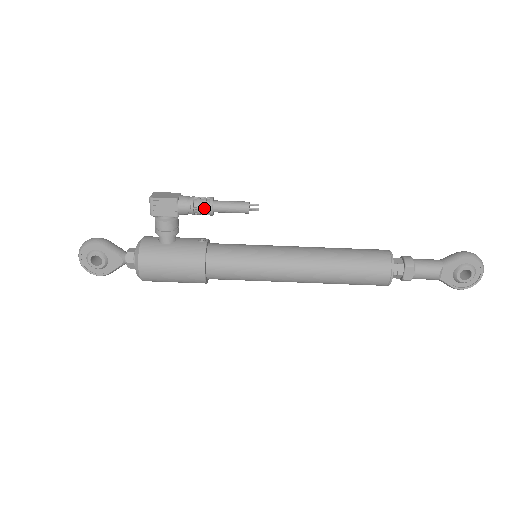
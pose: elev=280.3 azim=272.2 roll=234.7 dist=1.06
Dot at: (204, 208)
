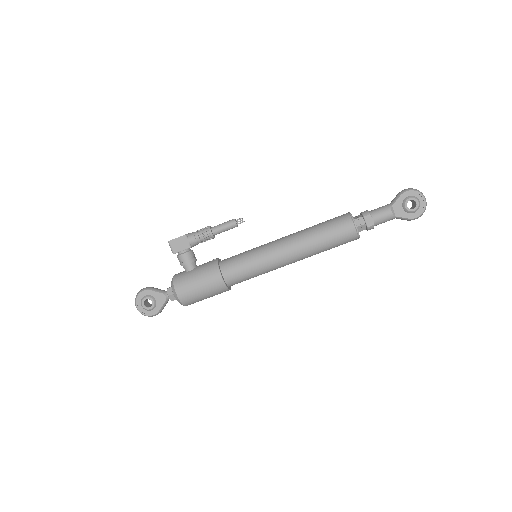
Dot at: (206, 234)
